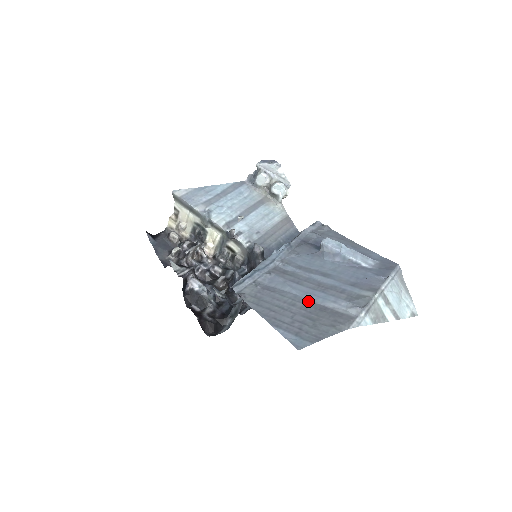
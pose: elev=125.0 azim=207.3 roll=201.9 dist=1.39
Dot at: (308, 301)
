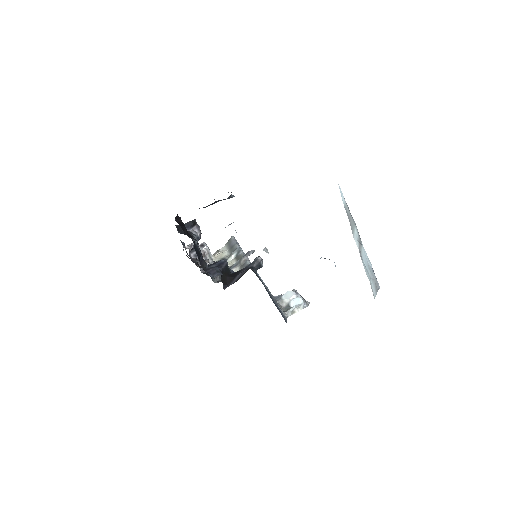
Dot at: occluded
